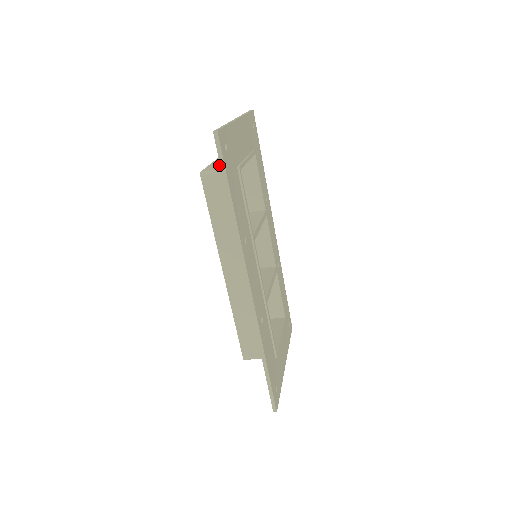
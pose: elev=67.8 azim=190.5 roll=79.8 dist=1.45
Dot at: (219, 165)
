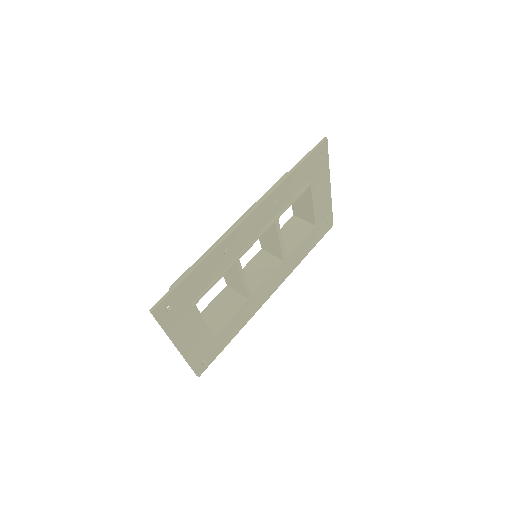
Dot at: occluded
